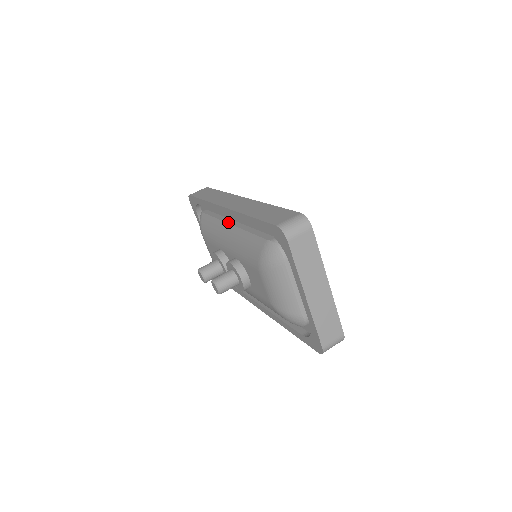
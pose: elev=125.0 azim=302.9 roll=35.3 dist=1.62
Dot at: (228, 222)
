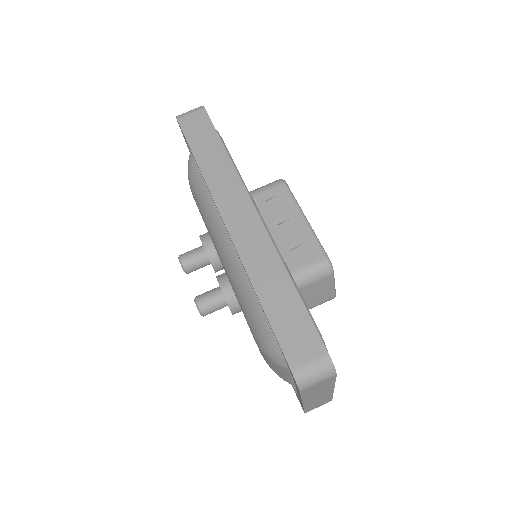
Dot at: occluded
